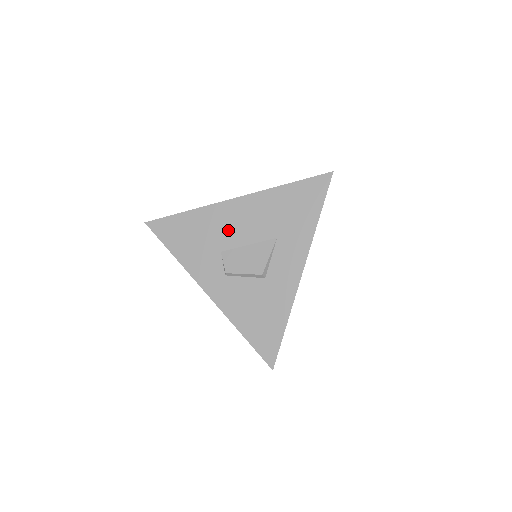
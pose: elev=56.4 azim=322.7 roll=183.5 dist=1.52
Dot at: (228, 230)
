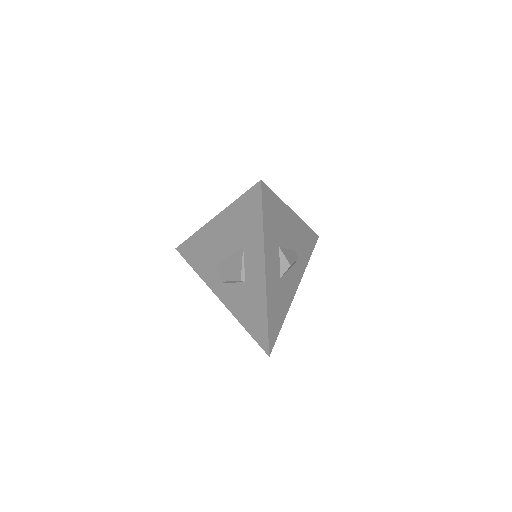
Dot at: (216, 246)
